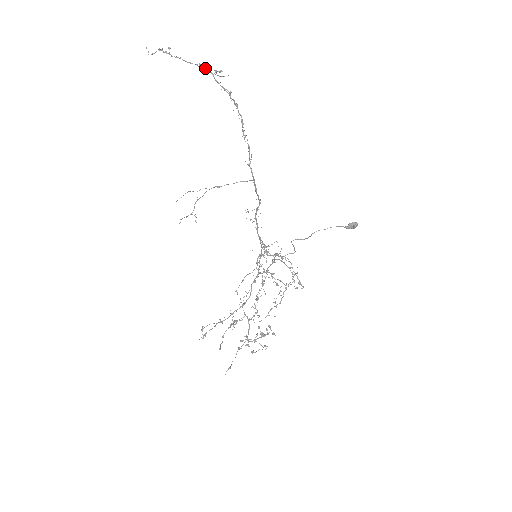
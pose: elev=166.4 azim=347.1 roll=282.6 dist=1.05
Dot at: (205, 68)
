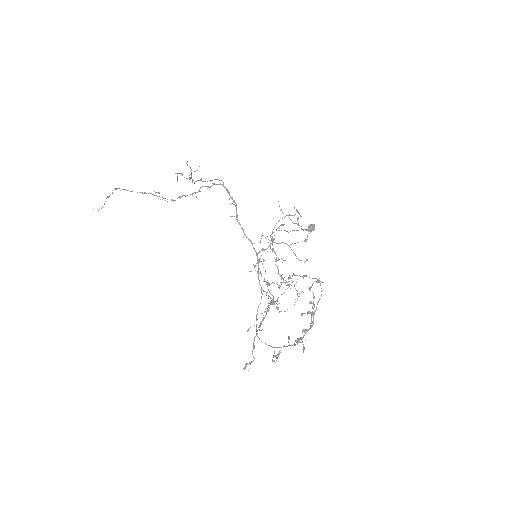
Dot at: occluded
